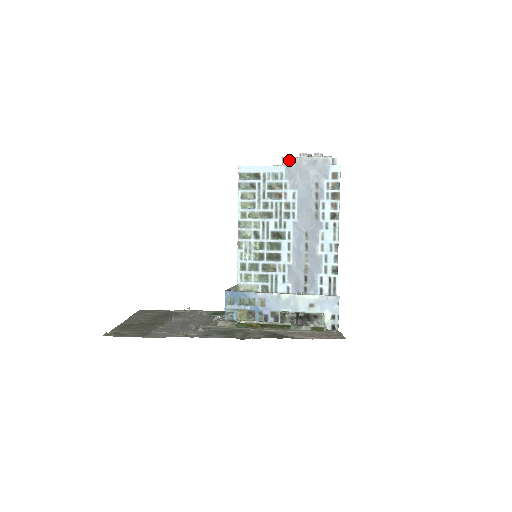
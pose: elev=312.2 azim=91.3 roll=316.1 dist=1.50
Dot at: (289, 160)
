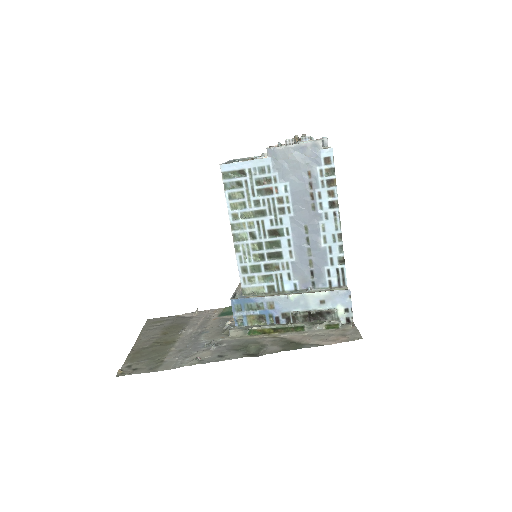
Dot at: (274, 150)
